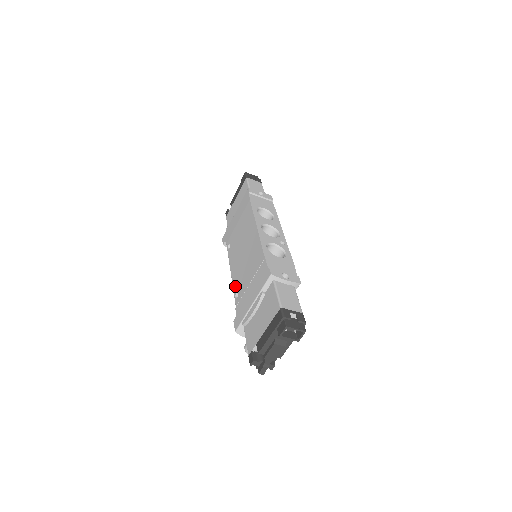
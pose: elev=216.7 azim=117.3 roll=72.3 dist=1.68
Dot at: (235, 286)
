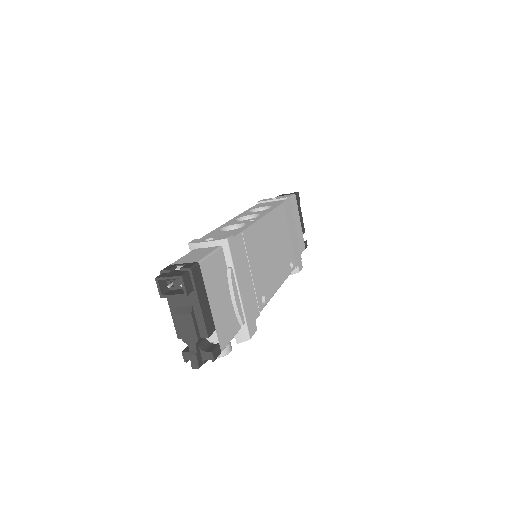
Dot at: occluded
